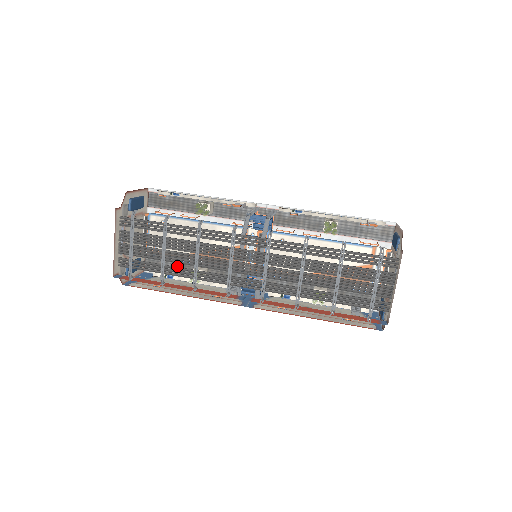
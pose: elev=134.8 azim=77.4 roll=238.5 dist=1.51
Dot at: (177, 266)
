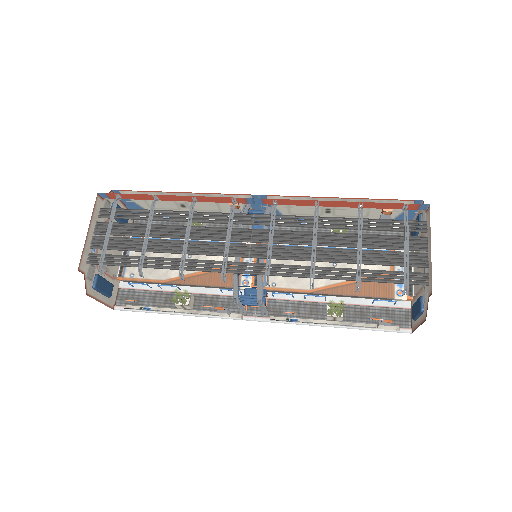
Dot at: (156, 299)
